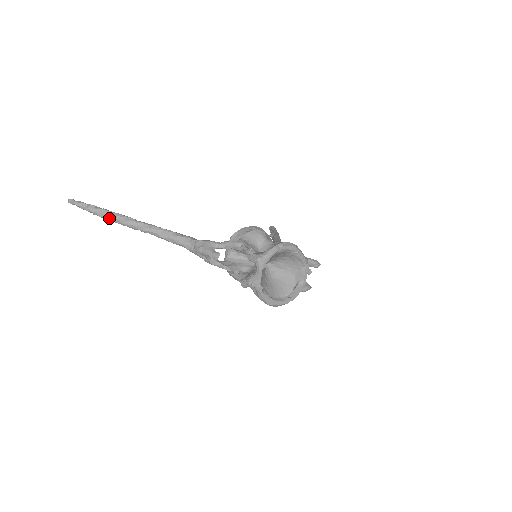
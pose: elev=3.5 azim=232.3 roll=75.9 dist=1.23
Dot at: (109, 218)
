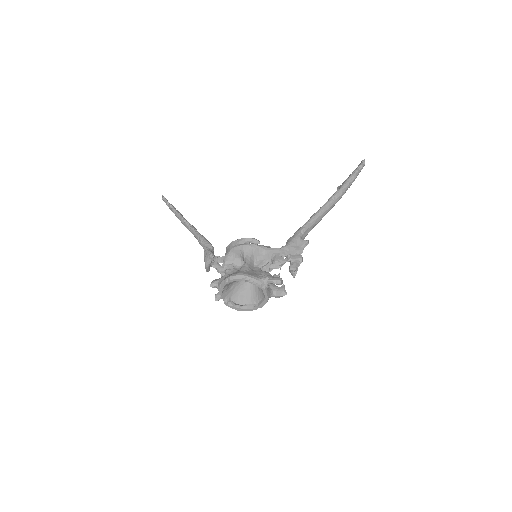
Dot at: occluded
